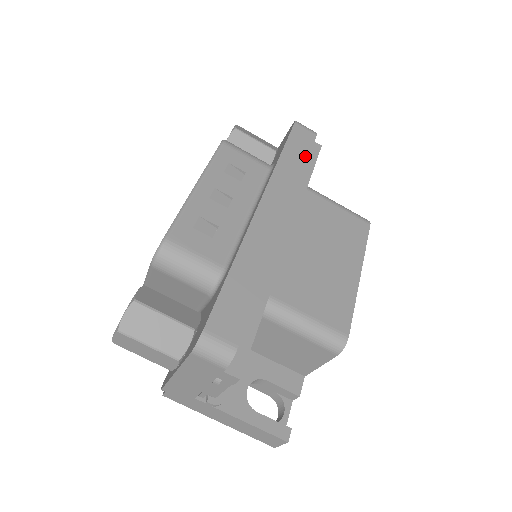
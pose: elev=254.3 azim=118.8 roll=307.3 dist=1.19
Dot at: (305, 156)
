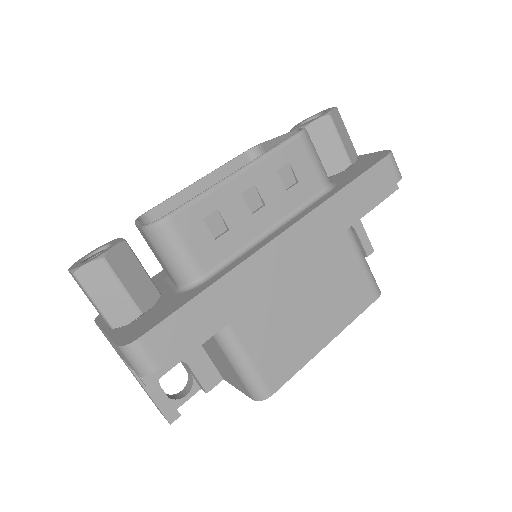
Dot at: (368, 200)
